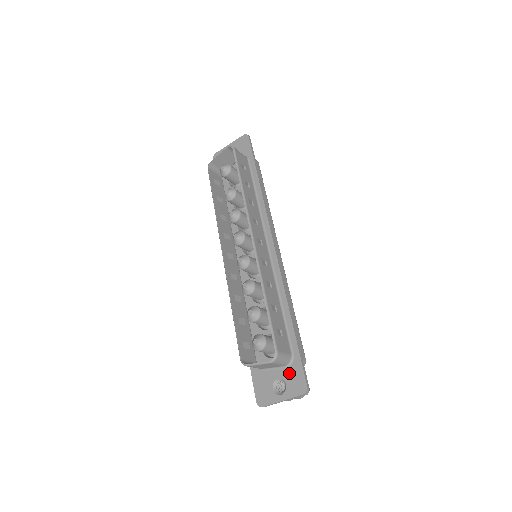
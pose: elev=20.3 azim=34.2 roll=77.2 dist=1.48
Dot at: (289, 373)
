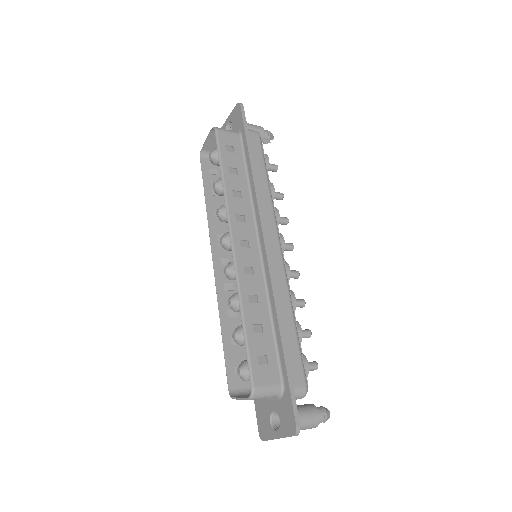
Dot at: (281, 407)
